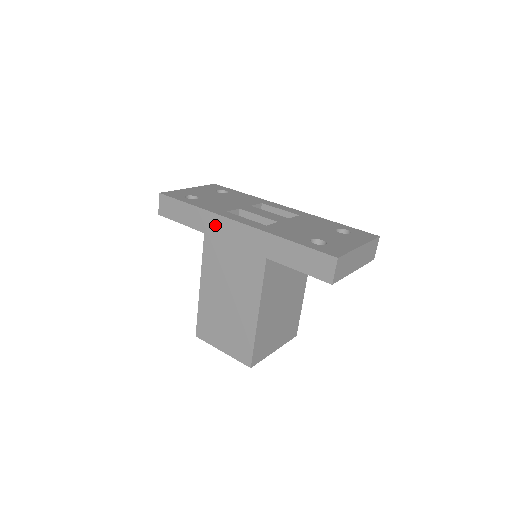
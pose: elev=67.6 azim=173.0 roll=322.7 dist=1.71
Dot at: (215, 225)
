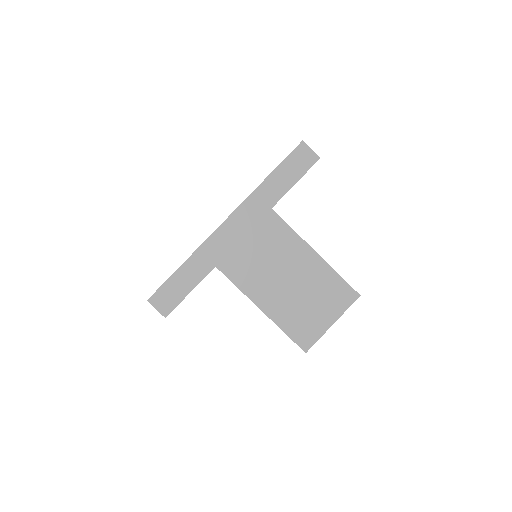
Dot at: (216, 247)
